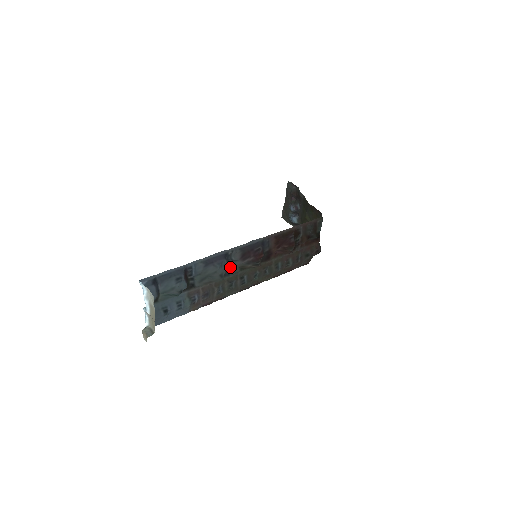
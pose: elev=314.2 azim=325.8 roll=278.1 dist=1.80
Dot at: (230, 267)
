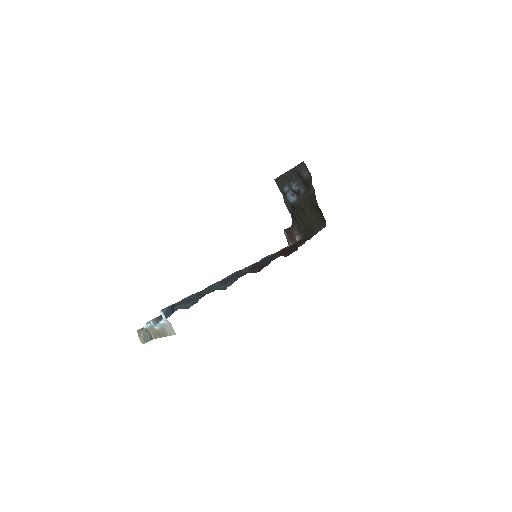
Dot at: occluded
